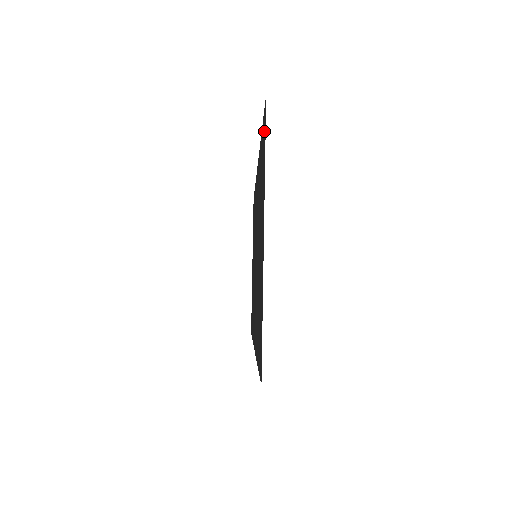
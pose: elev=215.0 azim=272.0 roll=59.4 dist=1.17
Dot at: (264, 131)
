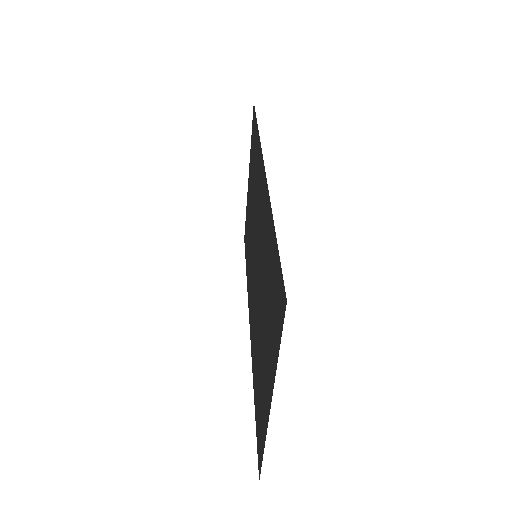
Dot at: (279, 306)
